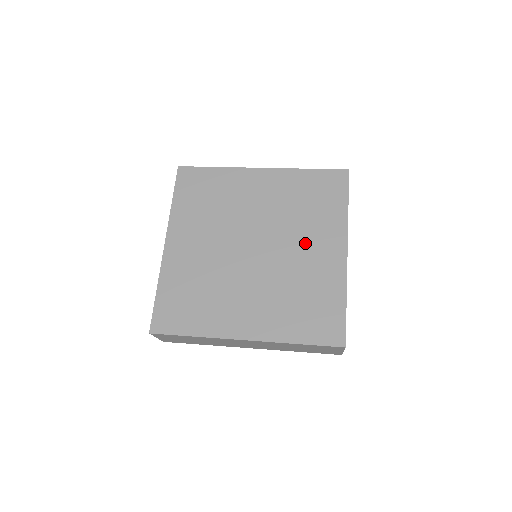
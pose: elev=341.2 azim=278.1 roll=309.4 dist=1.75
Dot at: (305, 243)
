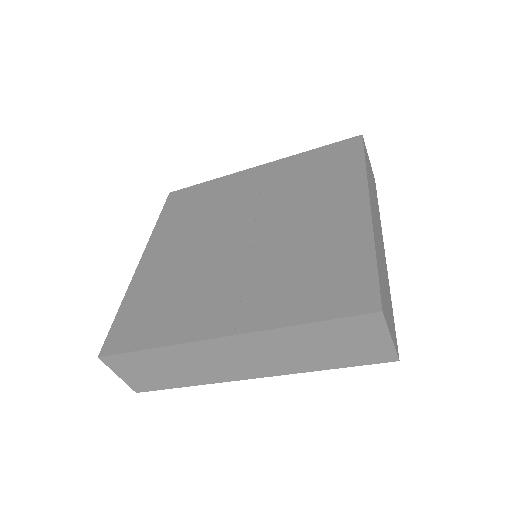
Dot at: (310, 211)
